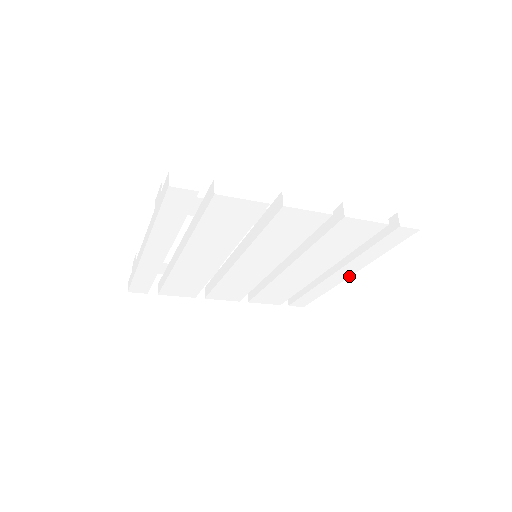
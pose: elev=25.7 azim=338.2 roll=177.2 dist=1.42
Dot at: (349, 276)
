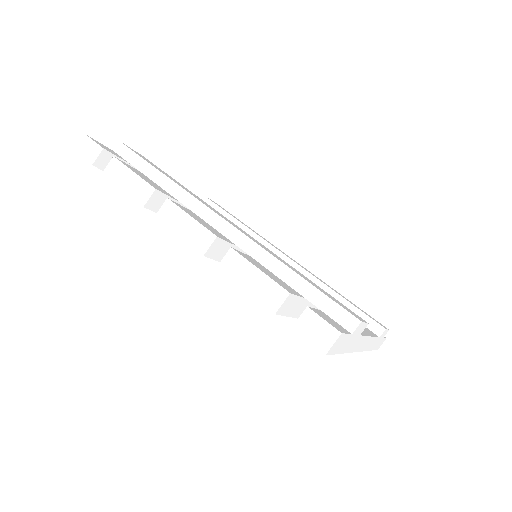
Dot at: occluded
